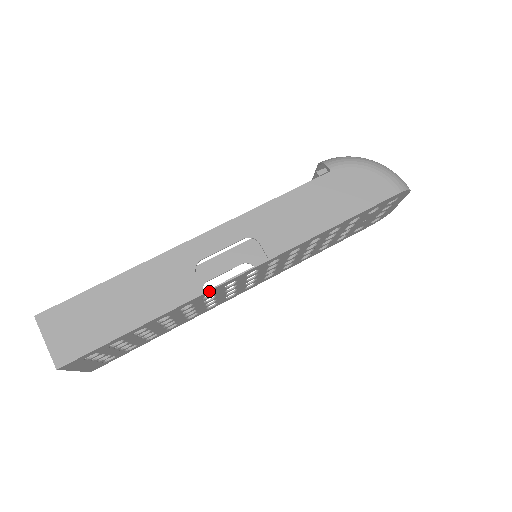
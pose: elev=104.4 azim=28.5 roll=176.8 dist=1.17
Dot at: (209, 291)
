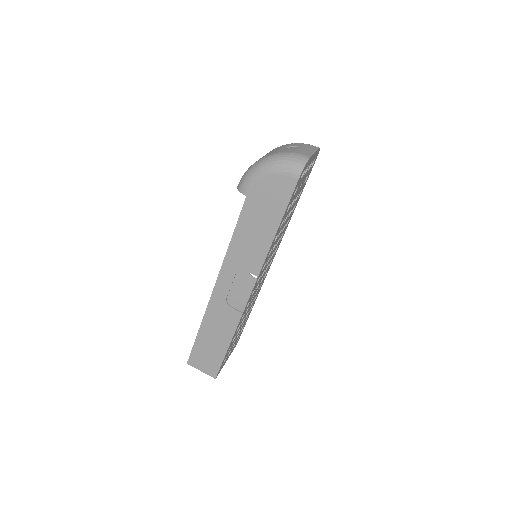
Dot at: occluded
